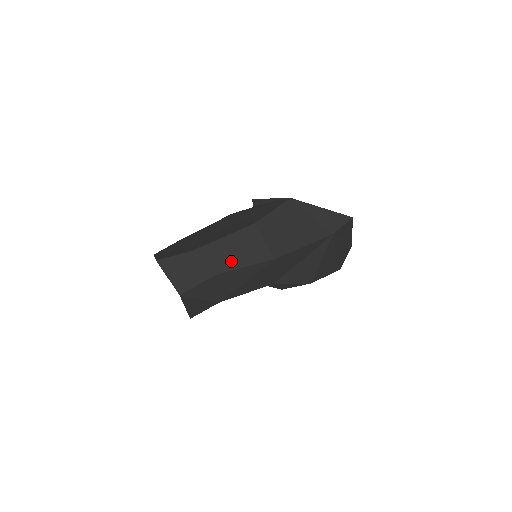
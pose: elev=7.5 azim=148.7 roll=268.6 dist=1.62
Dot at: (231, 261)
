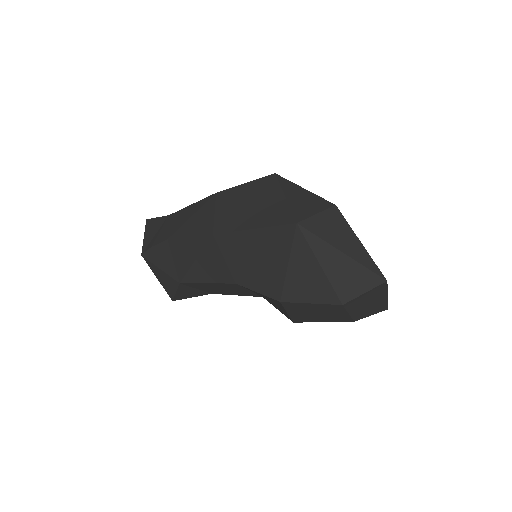
Dot at: (181, 228)
